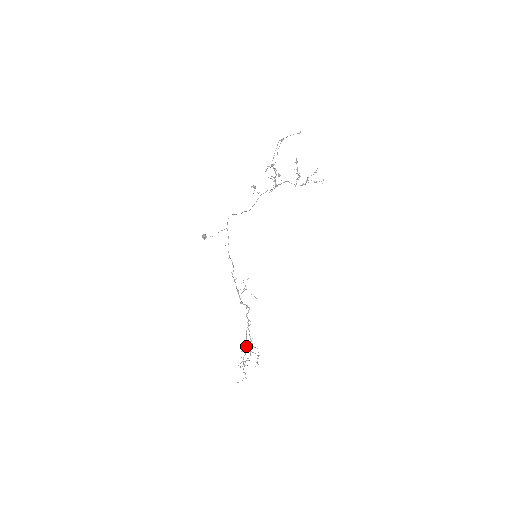
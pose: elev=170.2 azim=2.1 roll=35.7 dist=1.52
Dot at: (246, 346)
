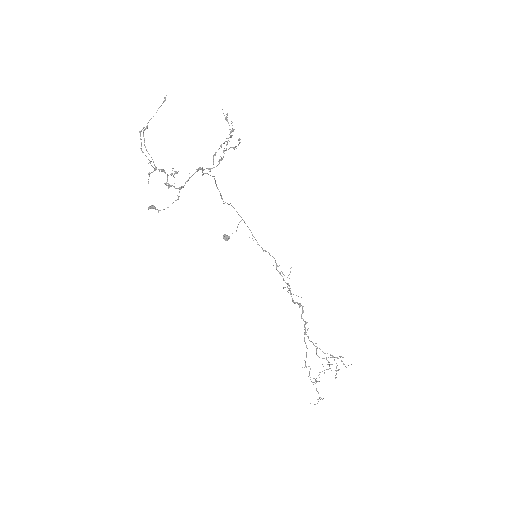
Dot at: (316, 354)
